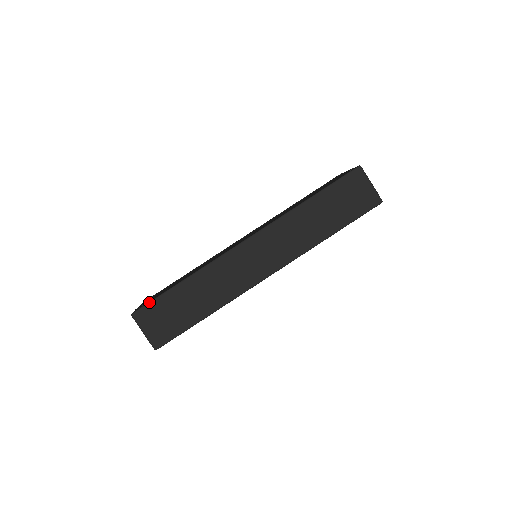
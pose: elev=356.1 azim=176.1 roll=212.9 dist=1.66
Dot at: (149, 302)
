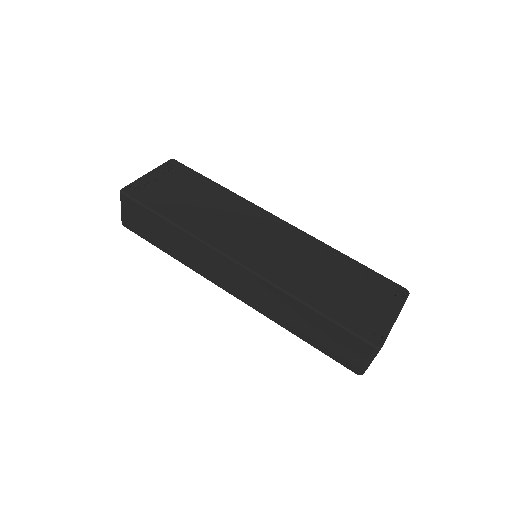
Dot at: (137, 201)
